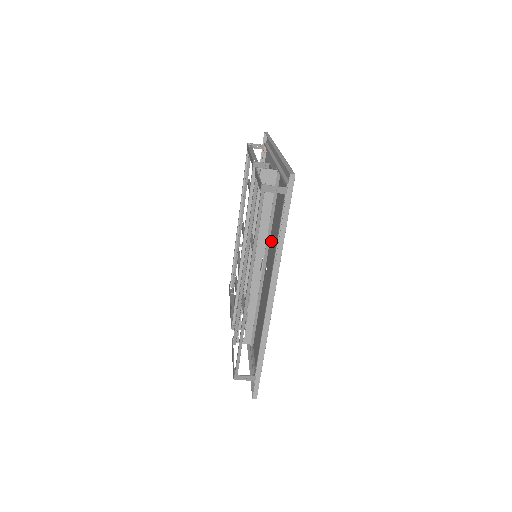
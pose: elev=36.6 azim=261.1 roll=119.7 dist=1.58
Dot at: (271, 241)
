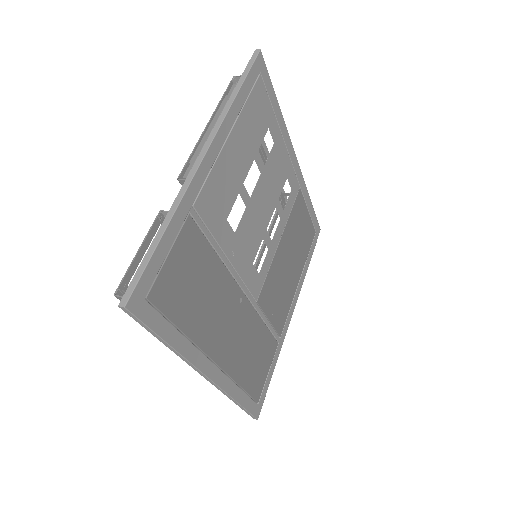
Dot at: (224, 284)
